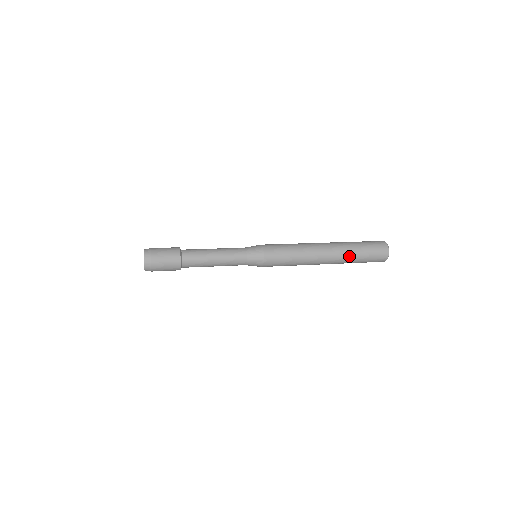
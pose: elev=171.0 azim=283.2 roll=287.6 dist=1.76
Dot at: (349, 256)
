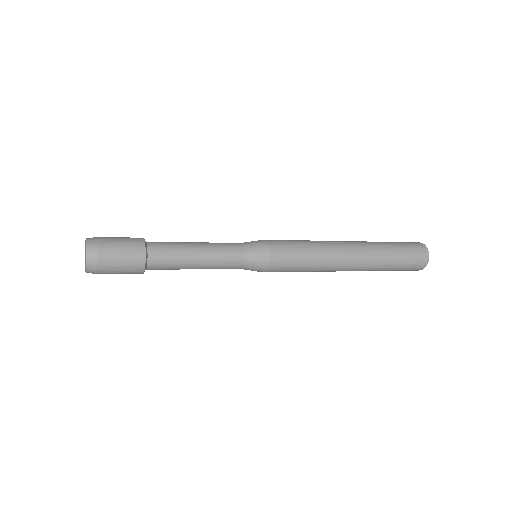
Dot at: (380, 264)
